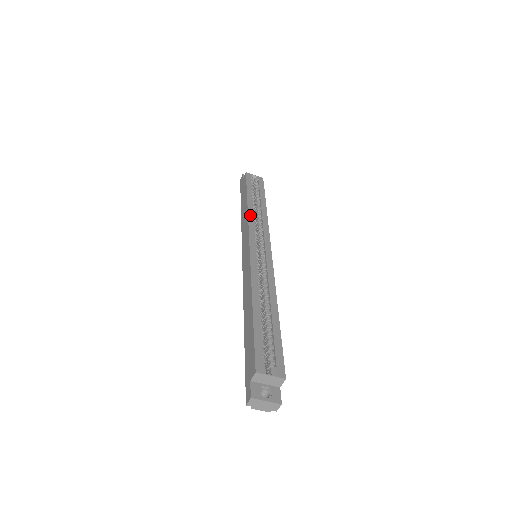
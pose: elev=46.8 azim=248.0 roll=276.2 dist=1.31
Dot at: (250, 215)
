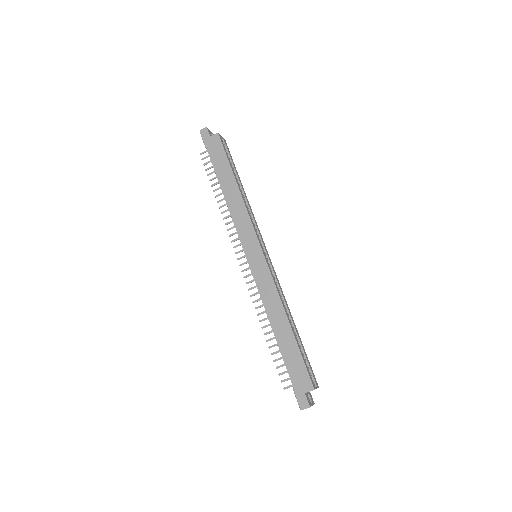
Dot at: (247, 207)
